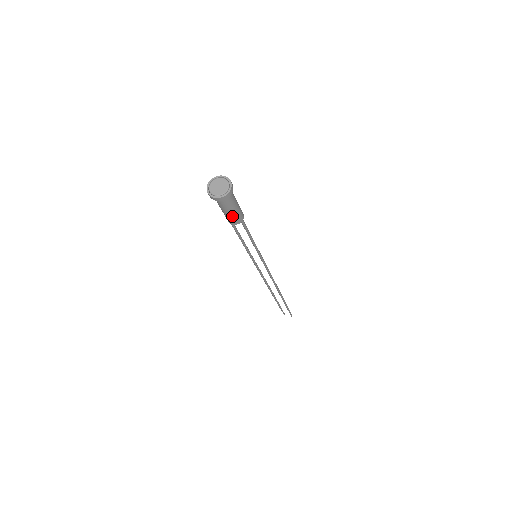
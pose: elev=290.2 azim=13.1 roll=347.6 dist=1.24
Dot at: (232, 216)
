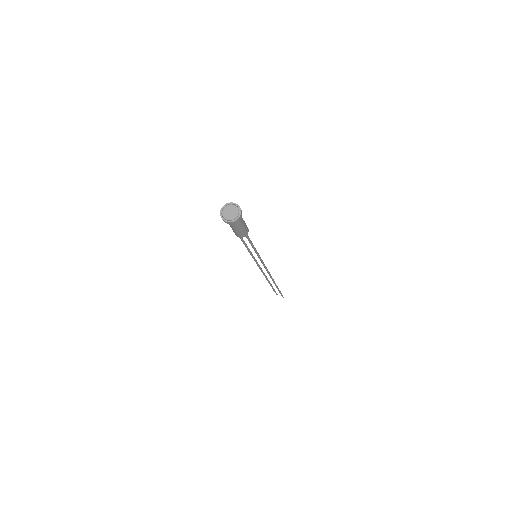
Dot at: (238, 232)
